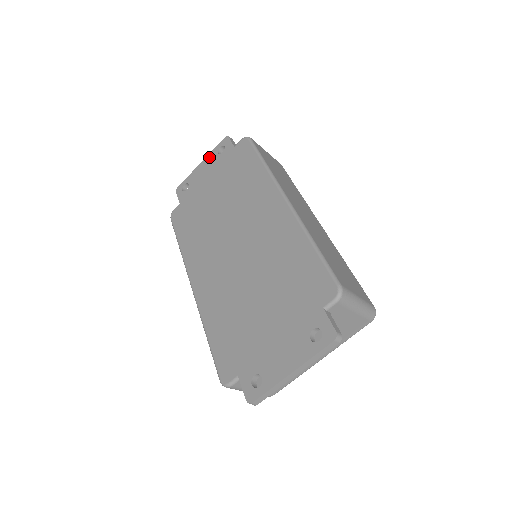
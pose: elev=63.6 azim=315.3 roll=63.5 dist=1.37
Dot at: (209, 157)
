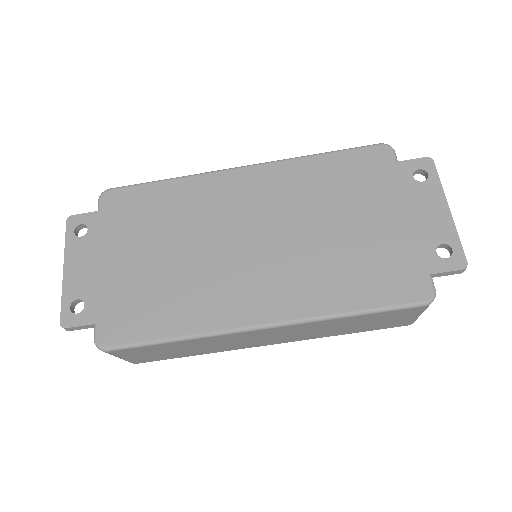
Dot at: (70, 252)
